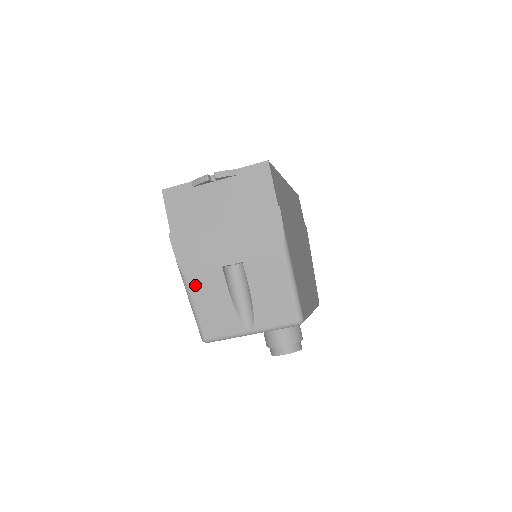
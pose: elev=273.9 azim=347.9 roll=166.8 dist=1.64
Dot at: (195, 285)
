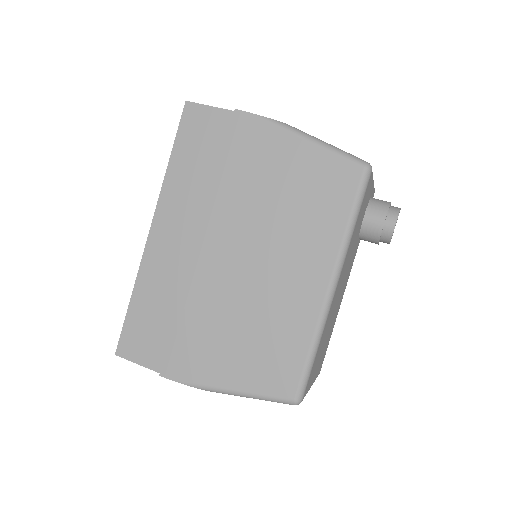
Dot at: occluded
